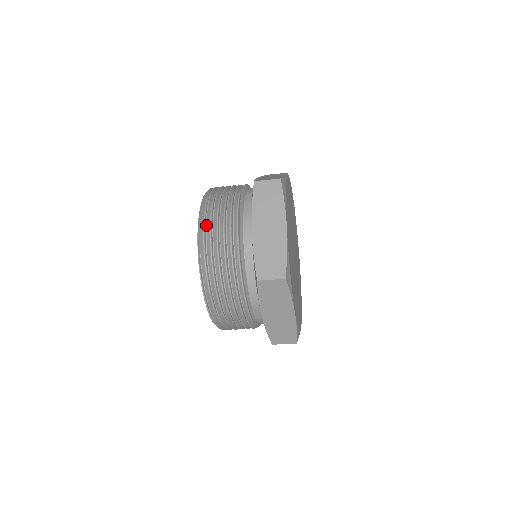
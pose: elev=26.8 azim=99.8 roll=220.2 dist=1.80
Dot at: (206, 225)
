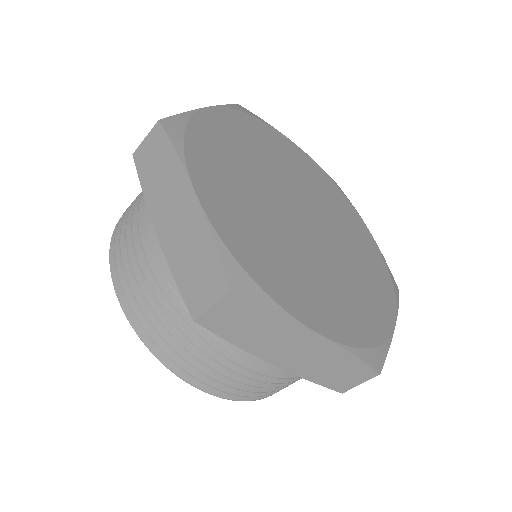
Dot at: (115, 266)
